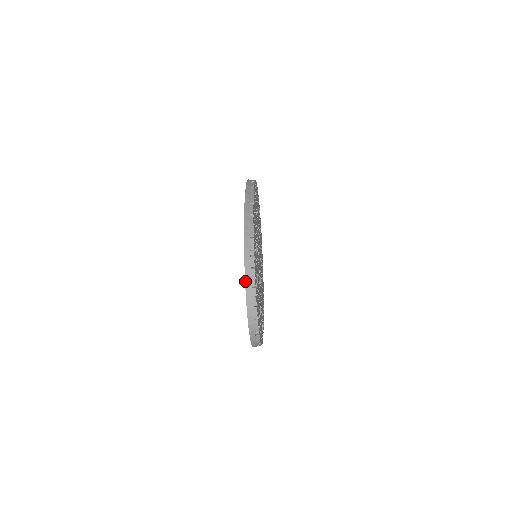
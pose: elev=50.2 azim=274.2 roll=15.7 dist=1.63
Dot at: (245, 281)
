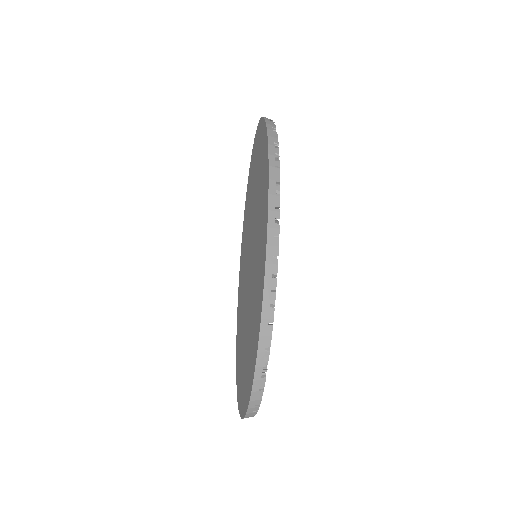
Dot at: (249, 402)
